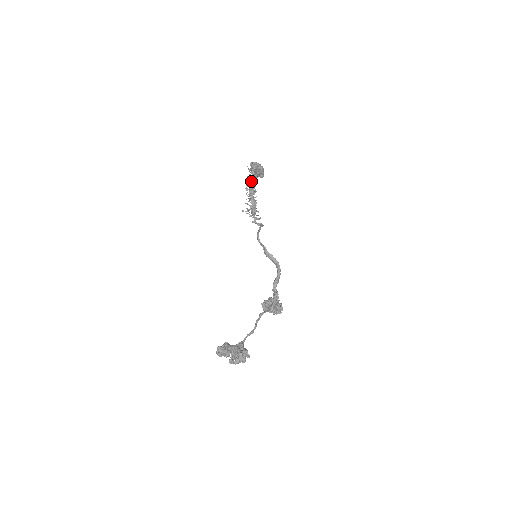
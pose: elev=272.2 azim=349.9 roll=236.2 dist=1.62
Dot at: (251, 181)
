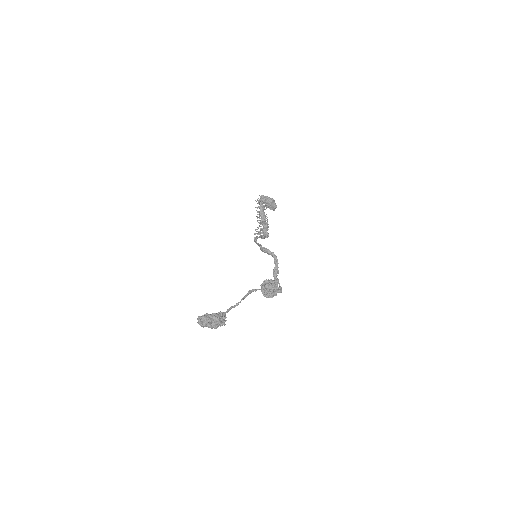
Dot at: (260, 210)
